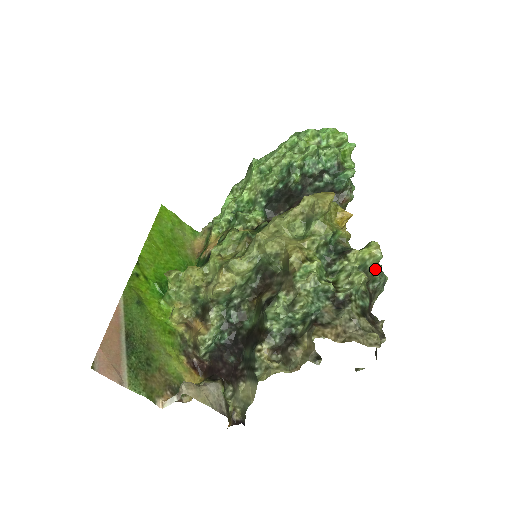
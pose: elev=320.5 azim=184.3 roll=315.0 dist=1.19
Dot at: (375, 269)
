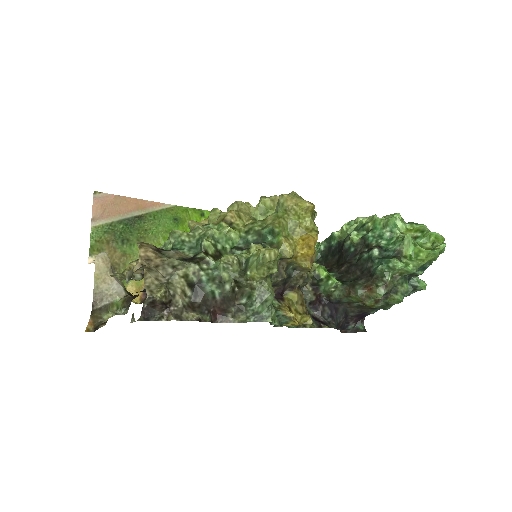
Dot at: (260, 286)
